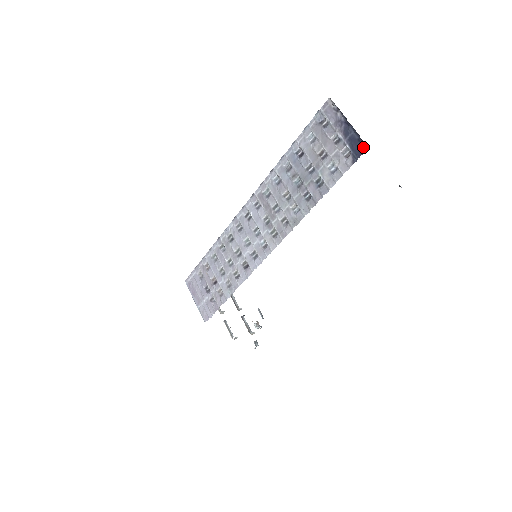
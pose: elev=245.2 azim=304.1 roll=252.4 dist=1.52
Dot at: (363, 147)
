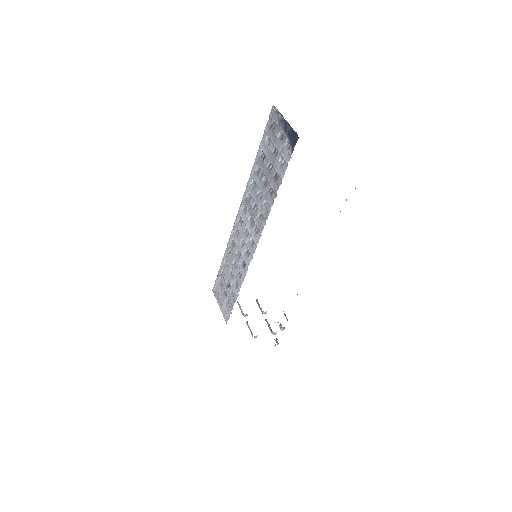
Dot at: (296, 137)
